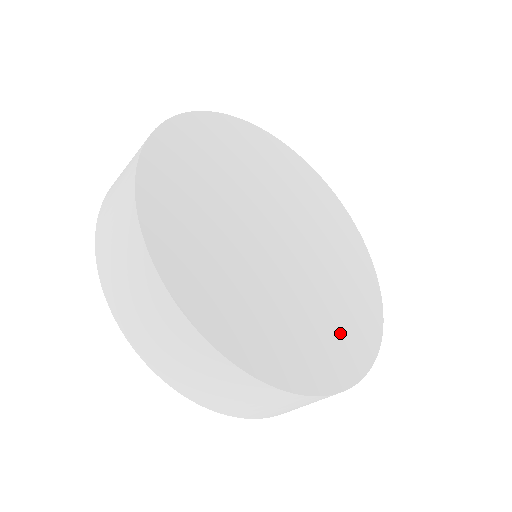
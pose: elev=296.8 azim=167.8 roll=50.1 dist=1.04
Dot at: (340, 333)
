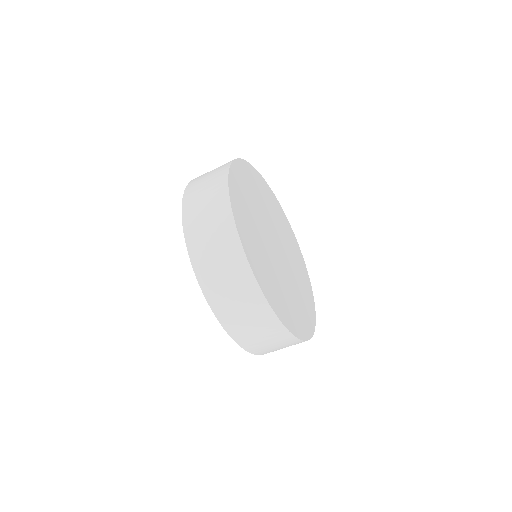
Dot at: (273, 287)
